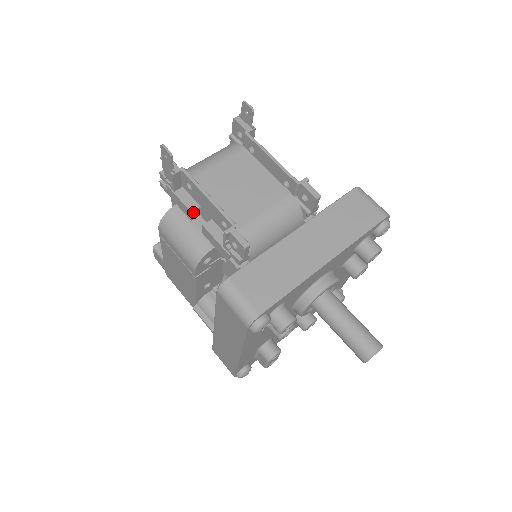
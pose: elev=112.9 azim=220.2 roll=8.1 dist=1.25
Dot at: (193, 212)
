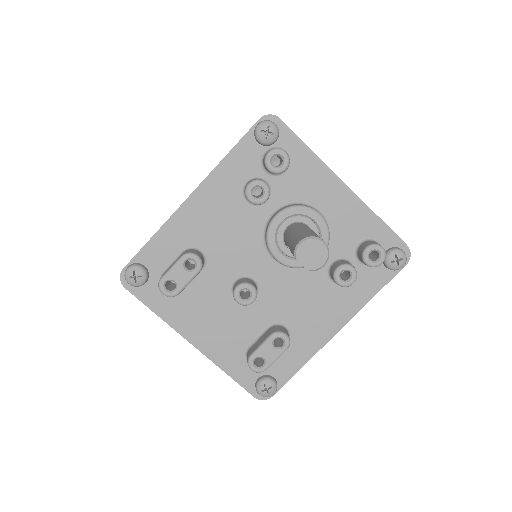
Dot at: occluded
